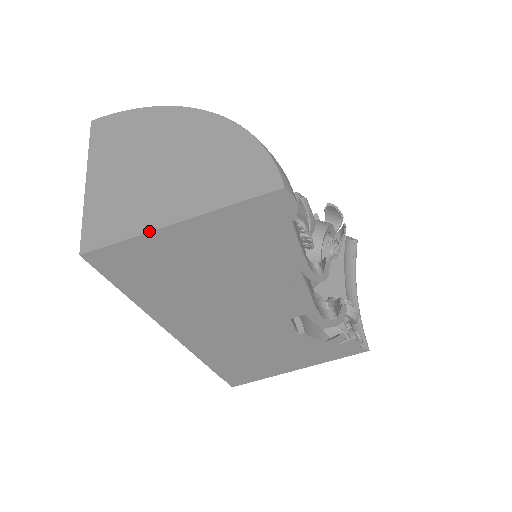
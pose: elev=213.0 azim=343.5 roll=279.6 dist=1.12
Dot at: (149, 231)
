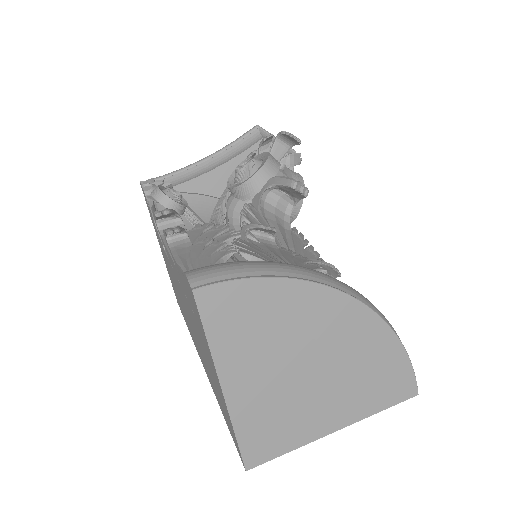
Dot at: occluded
